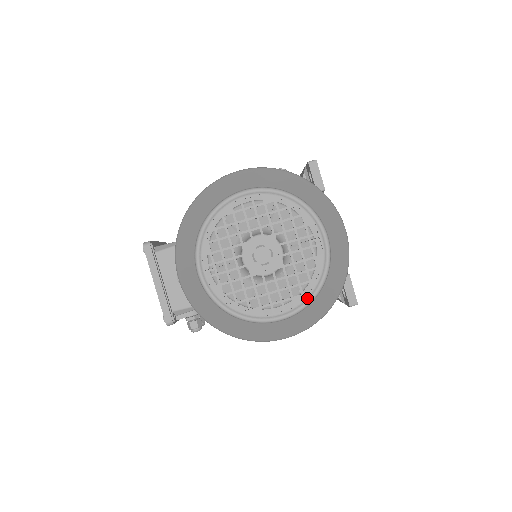
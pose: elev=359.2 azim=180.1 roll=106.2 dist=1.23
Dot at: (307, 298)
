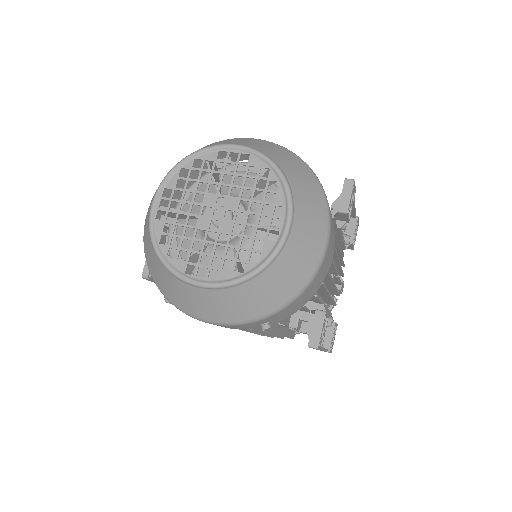
Dot at: (235, 277)
